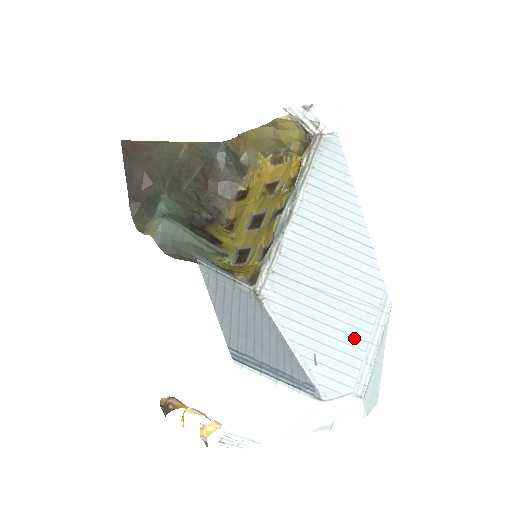
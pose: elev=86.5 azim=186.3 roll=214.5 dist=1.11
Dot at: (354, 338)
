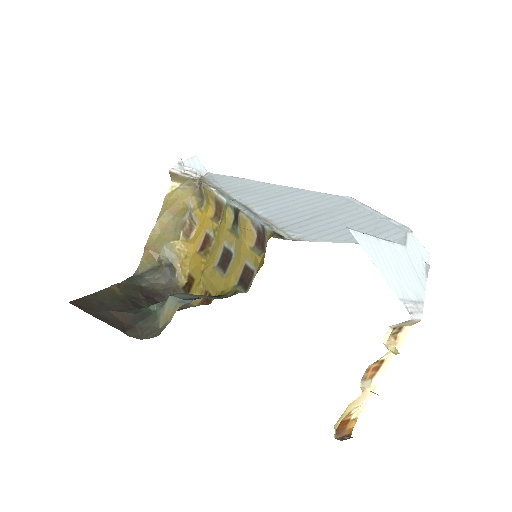
Dot at: (363, 218)
